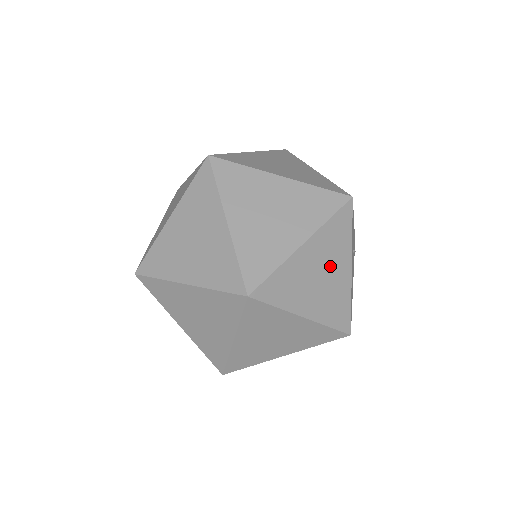
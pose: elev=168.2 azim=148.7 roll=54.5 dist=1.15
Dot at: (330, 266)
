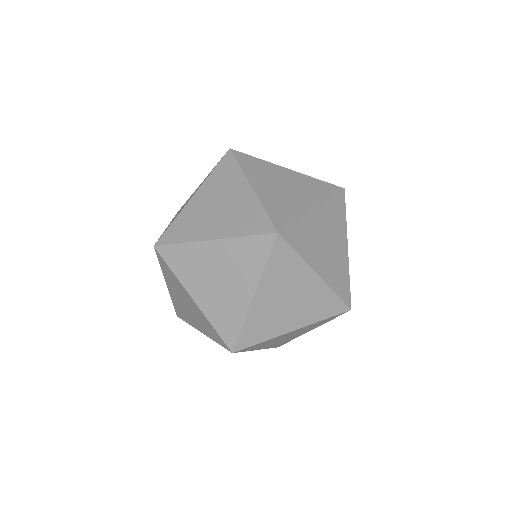
Dot at: (299, 333)
